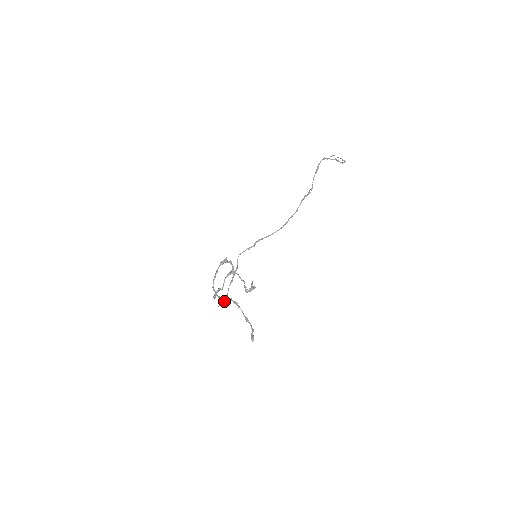
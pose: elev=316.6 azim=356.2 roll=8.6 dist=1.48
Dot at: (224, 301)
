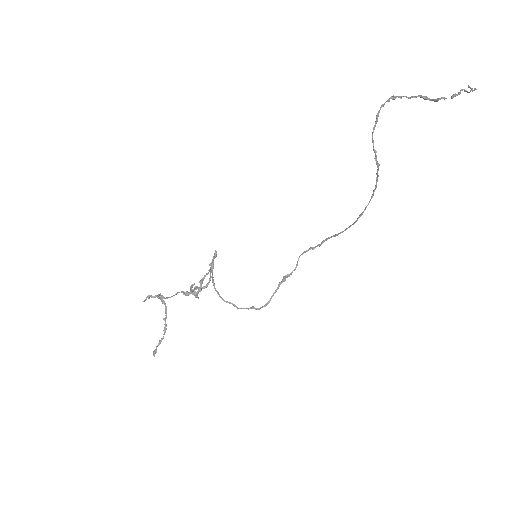
Dot at: occluded
